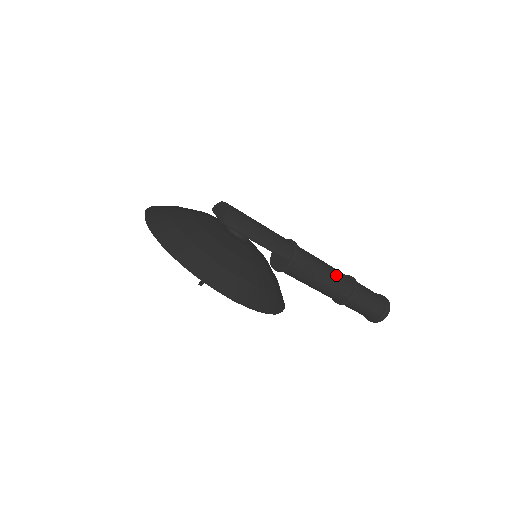
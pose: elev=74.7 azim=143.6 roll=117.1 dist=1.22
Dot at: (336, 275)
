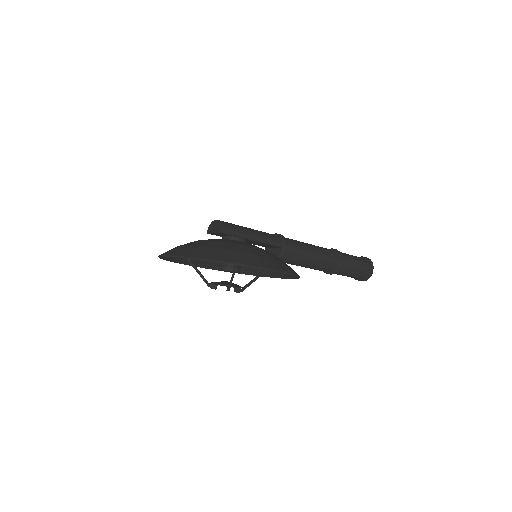
Dot at: (320, 248)
